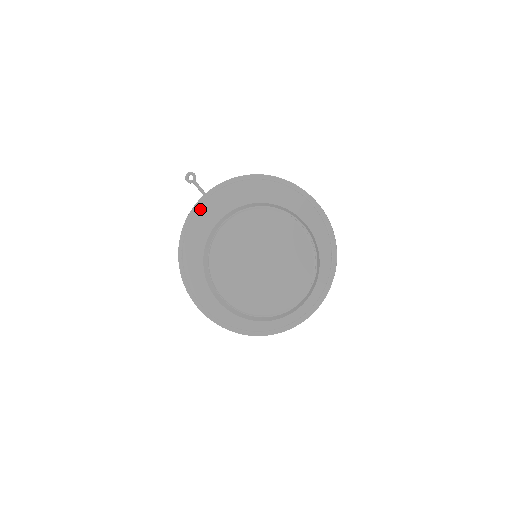
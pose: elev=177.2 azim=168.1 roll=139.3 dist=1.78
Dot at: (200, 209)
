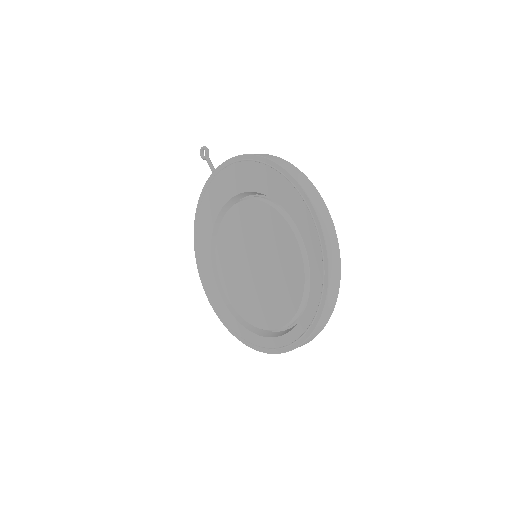
Dot at: (207, 192)
